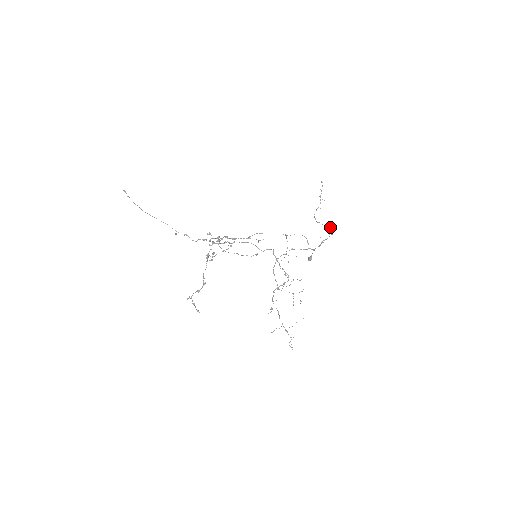
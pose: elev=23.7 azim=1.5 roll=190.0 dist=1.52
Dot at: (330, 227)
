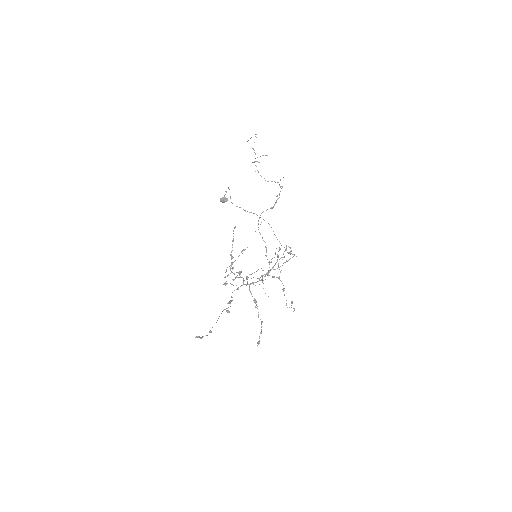
Dot at: occluded
